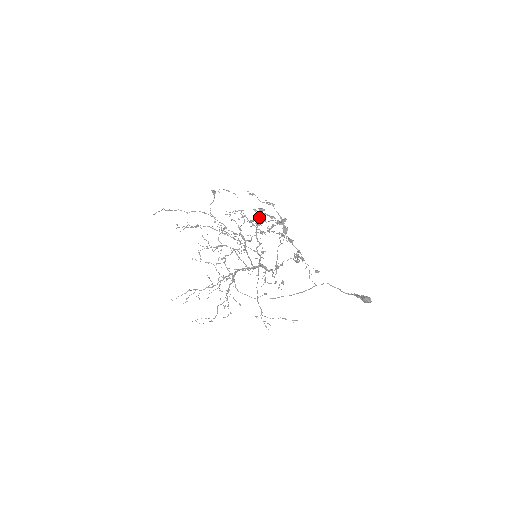
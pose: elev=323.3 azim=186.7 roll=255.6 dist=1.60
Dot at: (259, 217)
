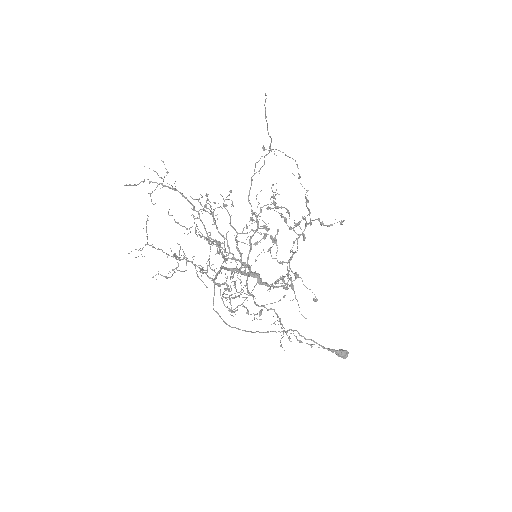
Dot at: occluded
